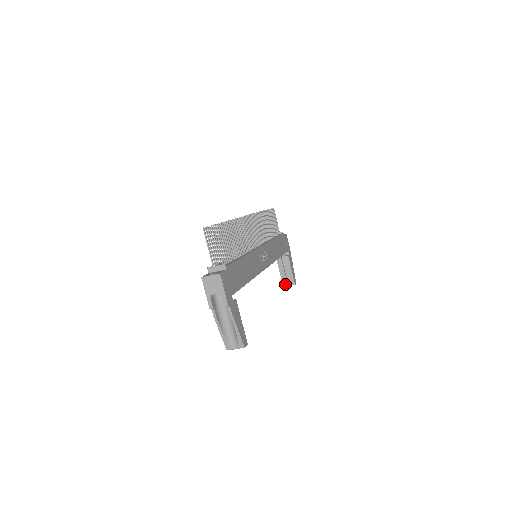
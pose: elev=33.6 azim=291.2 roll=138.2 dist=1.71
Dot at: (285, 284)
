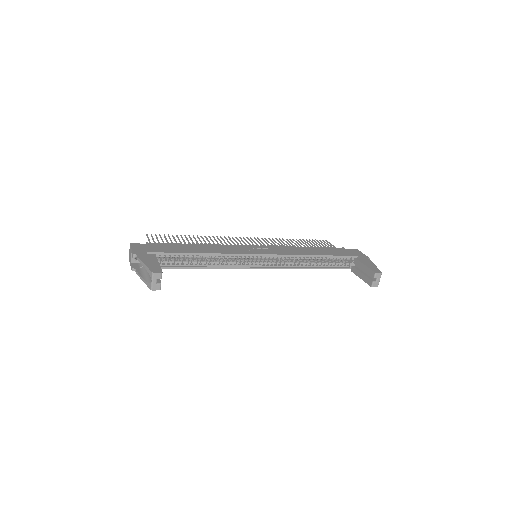
Dot at: (370, 283)
